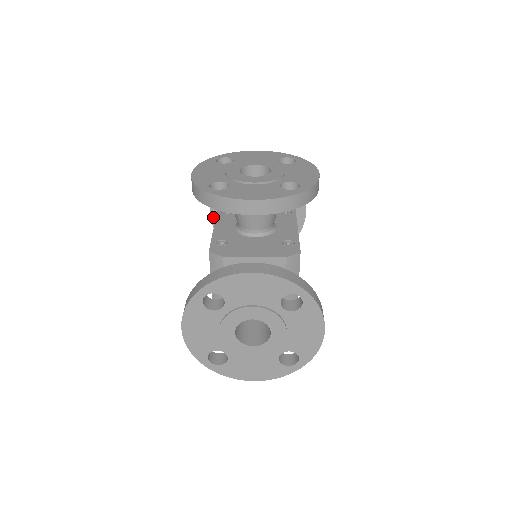
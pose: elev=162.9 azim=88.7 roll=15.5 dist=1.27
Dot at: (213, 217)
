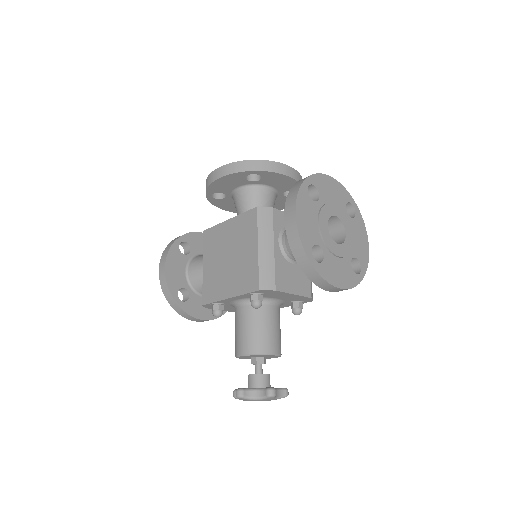
Dot at: (167, 272)
